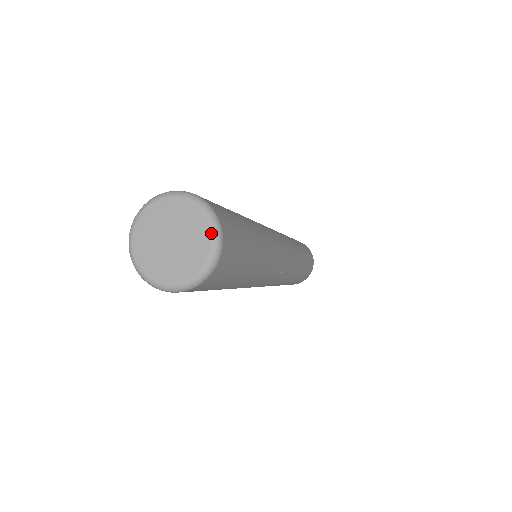
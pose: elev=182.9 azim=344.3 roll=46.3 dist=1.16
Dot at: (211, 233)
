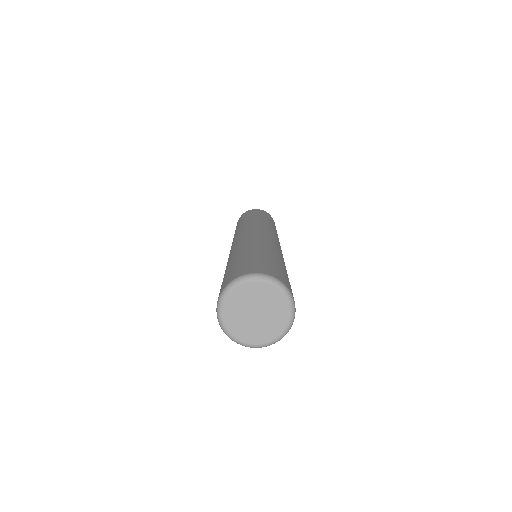
Dot at: (288, 320)
